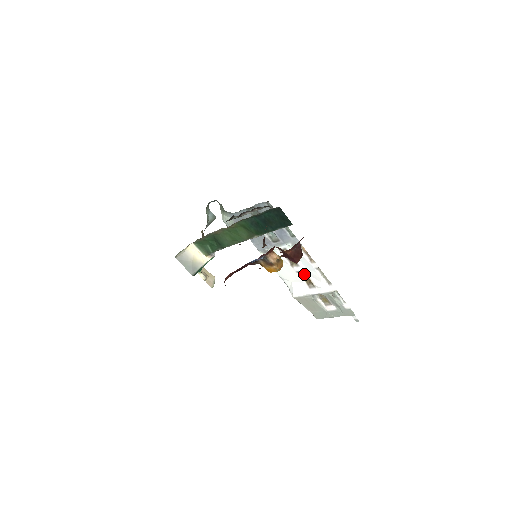
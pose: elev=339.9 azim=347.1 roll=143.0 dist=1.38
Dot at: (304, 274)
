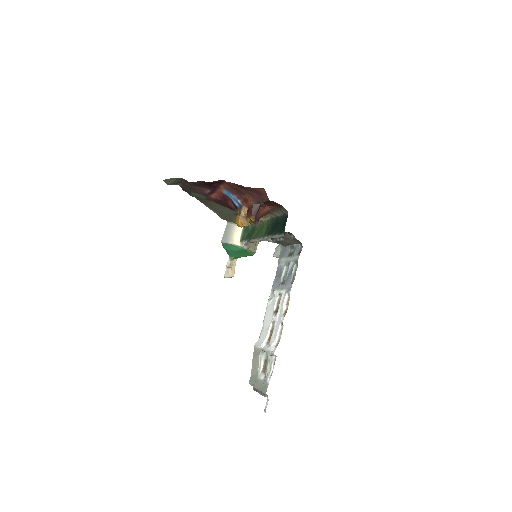
Dot at: occluded
